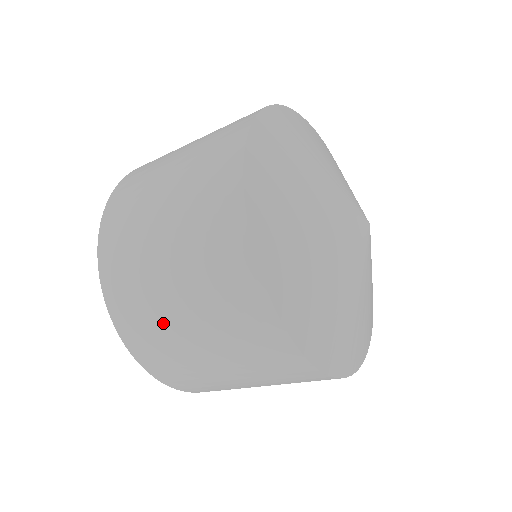
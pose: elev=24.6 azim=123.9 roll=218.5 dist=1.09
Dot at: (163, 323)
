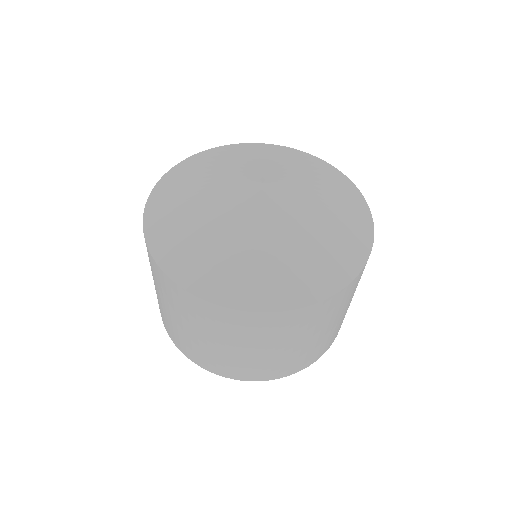
Dot at: (165, 315)
